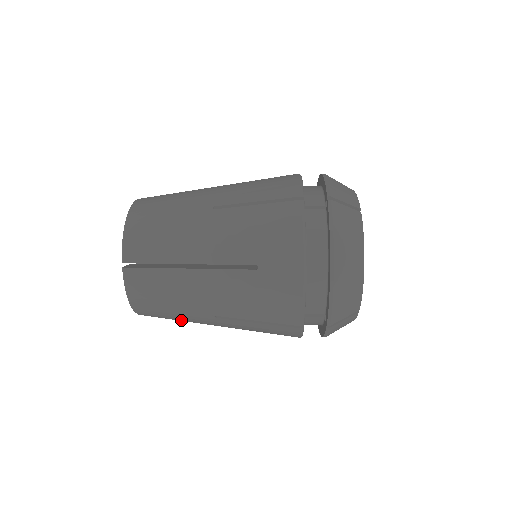
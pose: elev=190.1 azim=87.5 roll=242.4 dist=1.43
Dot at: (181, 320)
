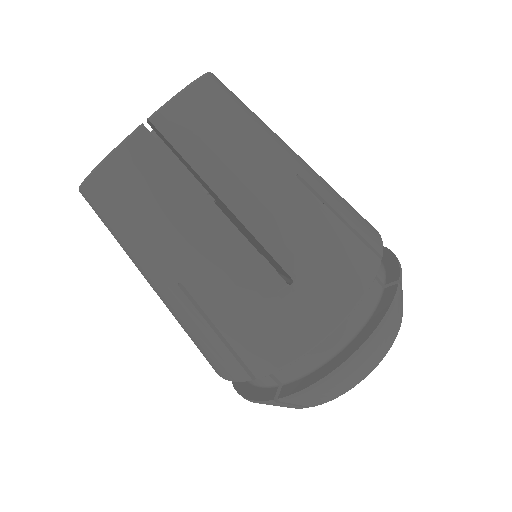
Dot at: (125, 244)
